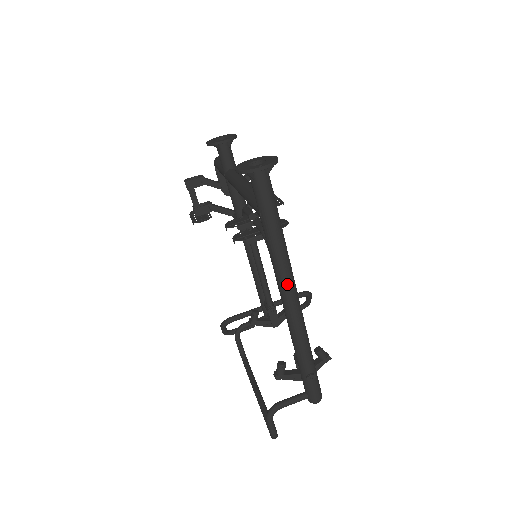
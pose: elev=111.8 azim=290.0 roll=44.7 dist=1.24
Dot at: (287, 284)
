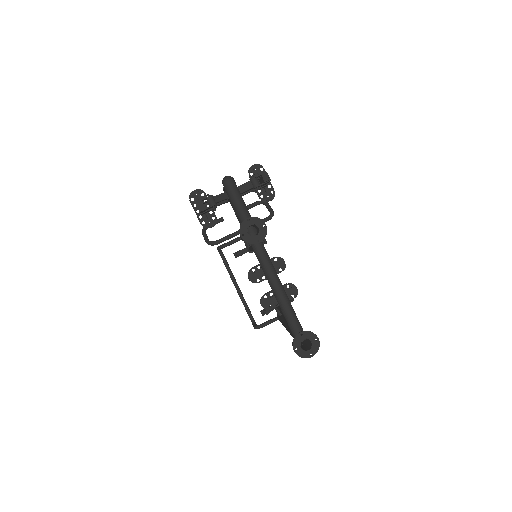
Dot at: occluded
